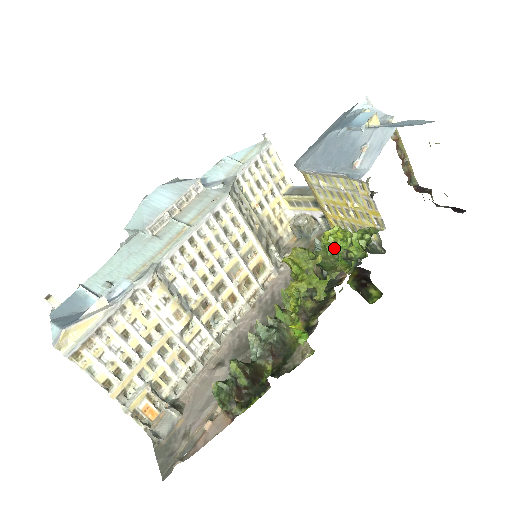
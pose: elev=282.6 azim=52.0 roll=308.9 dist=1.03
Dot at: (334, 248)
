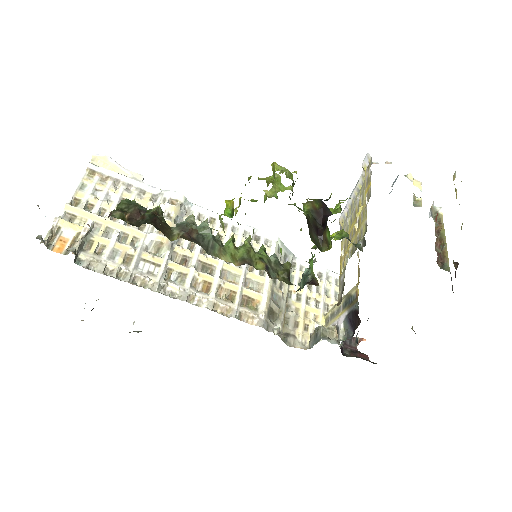
Dot at: occluded
